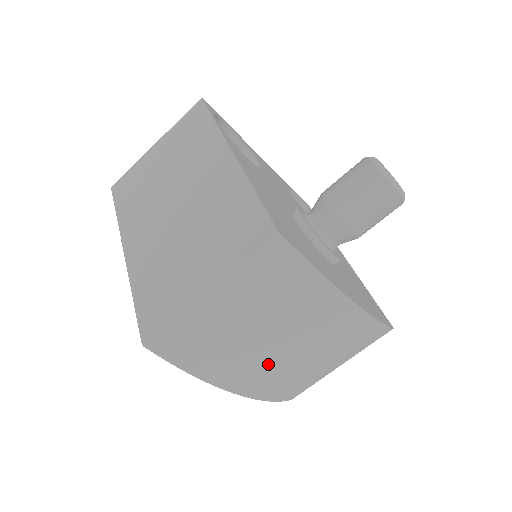
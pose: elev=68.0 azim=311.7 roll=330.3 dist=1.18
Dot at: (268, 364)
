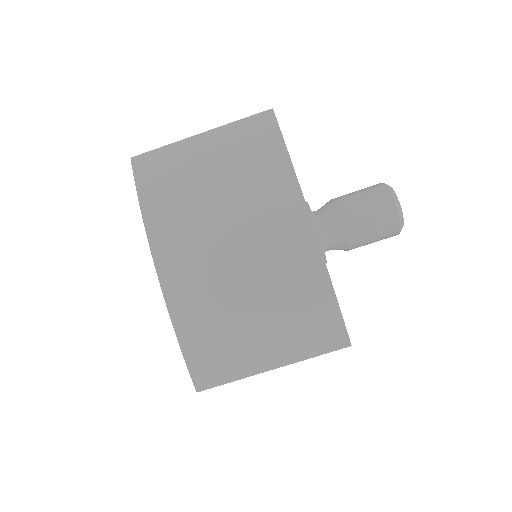
Dot at: (202, 242)
